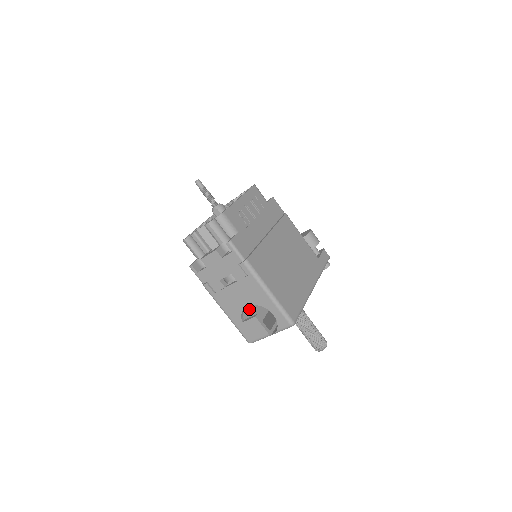
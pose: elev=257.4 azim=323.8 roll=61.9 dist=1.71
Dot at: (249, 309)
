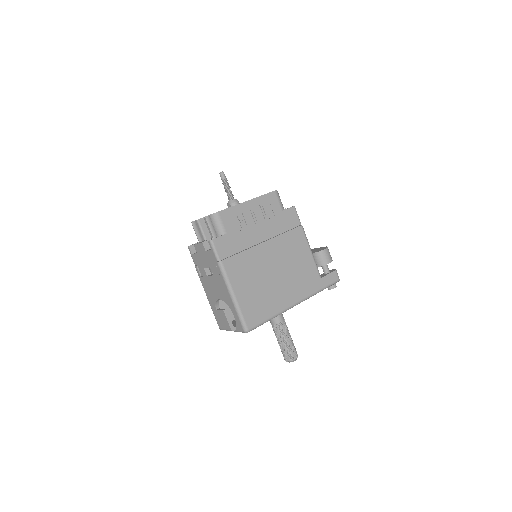
Dot at: occluded
